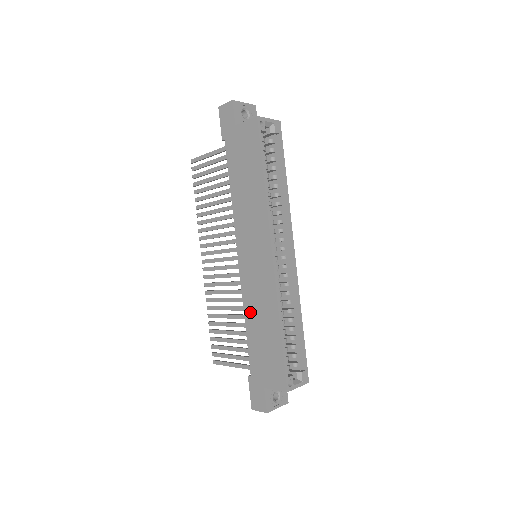
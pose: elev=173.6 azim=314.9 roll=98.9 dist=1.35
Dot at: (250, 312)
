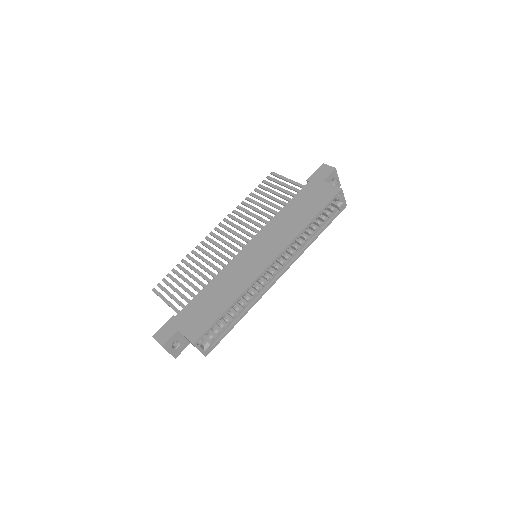
Dot at: (219, 280)
